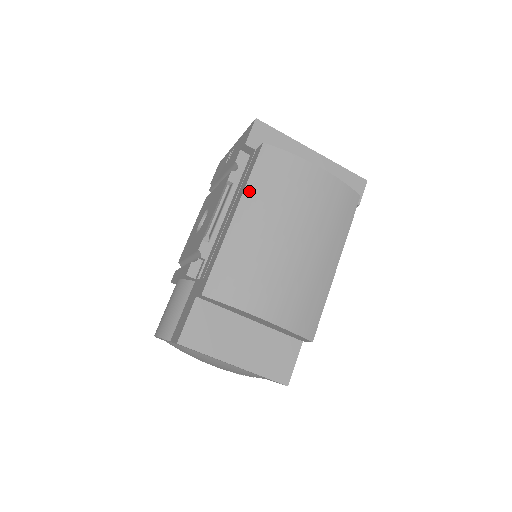
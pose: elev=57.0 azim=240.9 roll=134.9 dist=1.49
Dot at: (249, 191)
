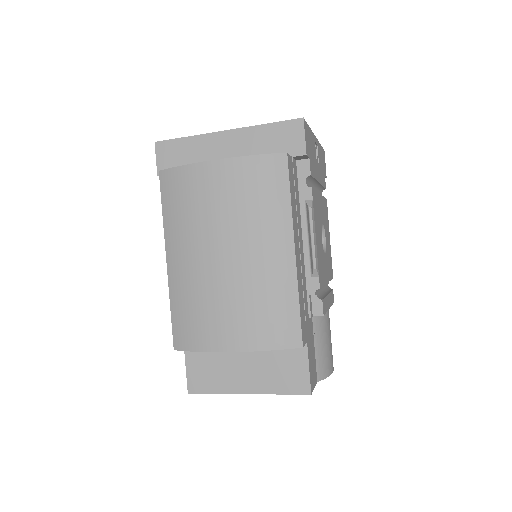
Dot at: (167, 229)
